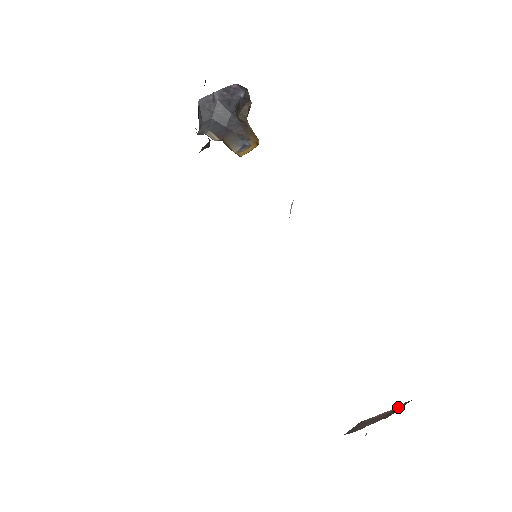
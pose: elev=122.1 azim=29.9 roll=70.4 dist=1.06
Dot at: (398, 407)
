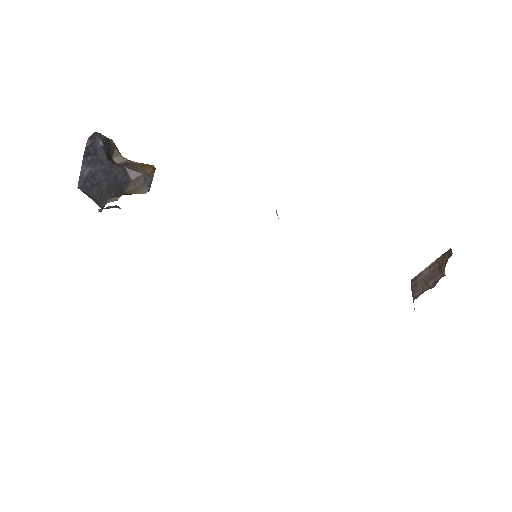
Dot at: (444, 260)
